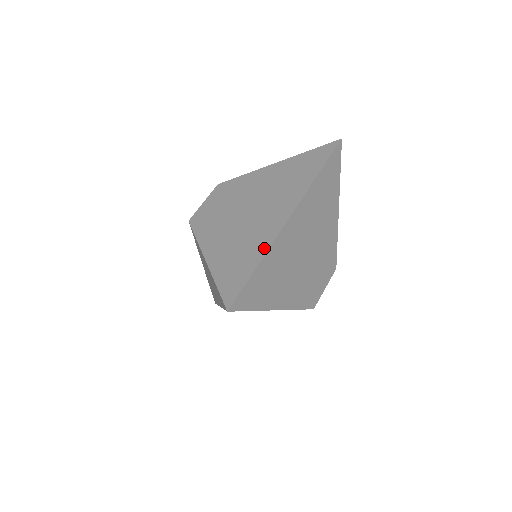
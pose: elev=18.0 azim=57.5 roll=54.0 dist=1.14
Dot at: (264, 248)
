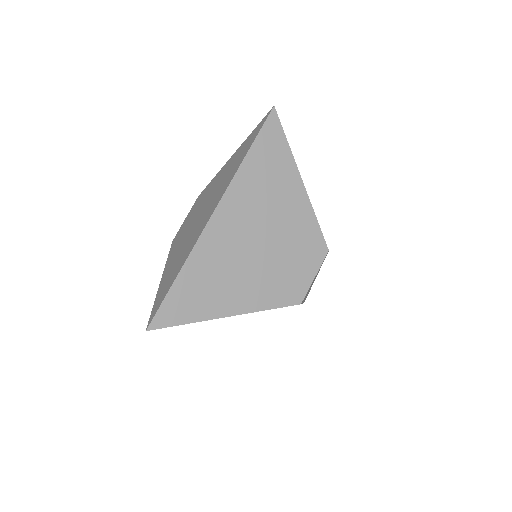
Dot at: (185, 258)
